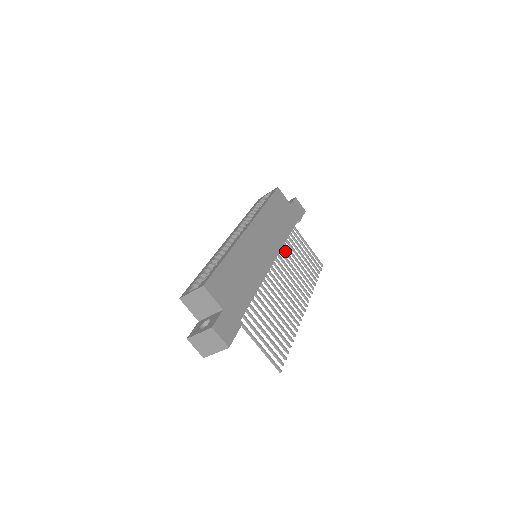
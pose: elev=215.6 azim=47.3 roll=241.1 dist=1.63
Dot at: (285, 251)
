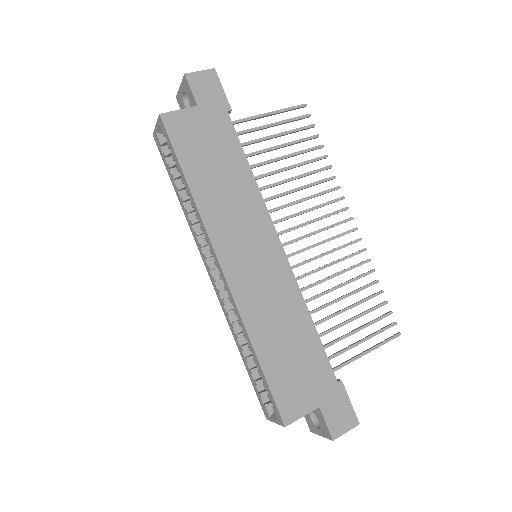
Dot at: occluded
